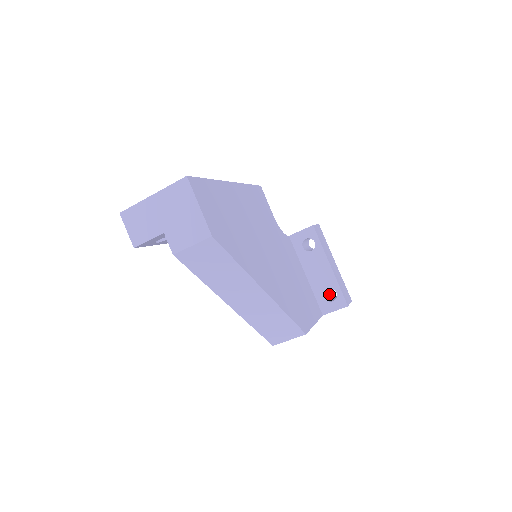
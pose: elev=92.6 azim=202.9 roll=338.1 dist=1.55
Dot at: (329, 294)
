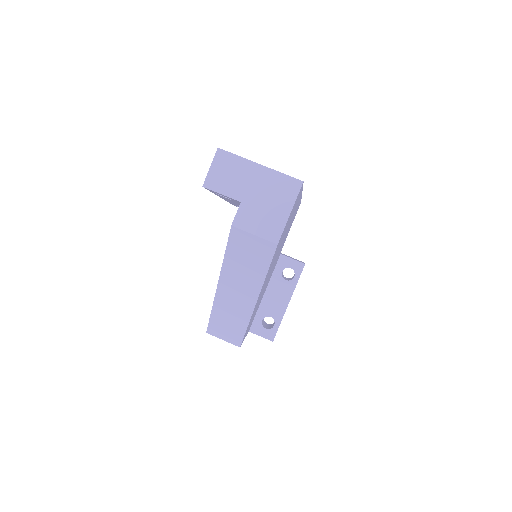
Dot at: occluded
